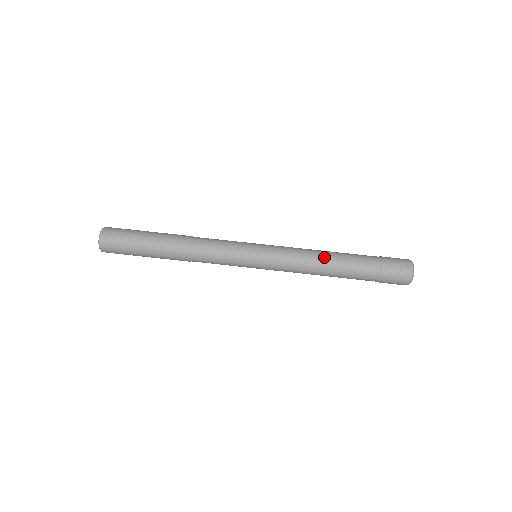
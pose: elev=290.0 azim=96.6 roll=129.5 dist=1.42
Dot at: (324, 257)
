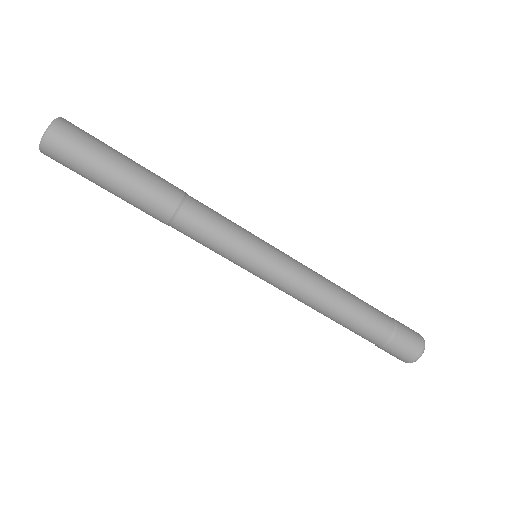
Dot at: (339, 295)
